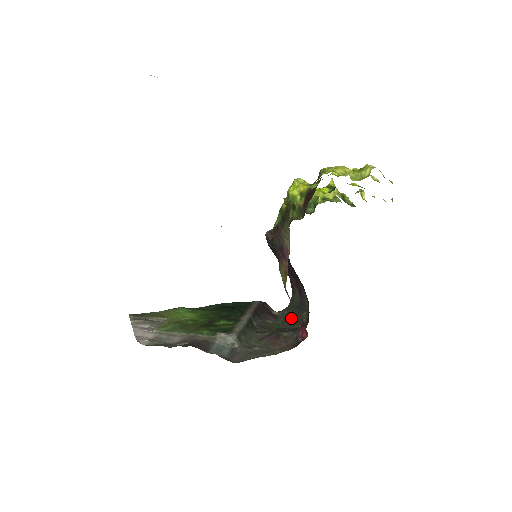
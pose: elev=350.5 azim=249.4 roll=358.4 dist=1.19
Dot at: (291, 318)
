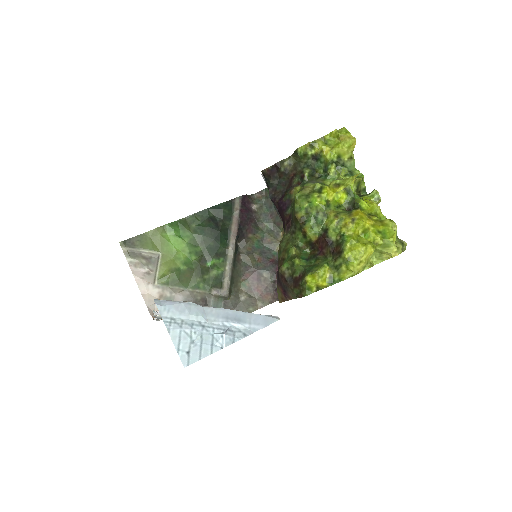
Dot at: (269, 223)
